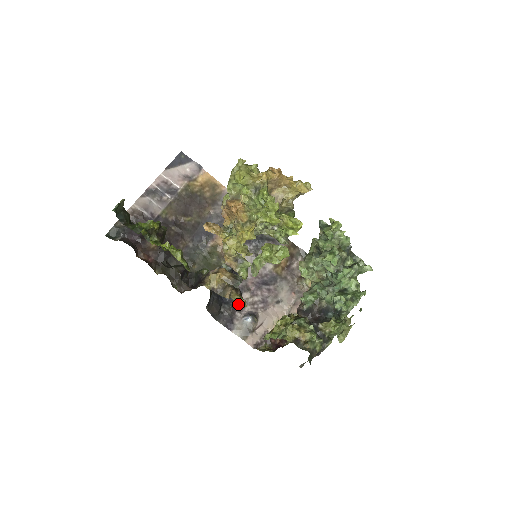
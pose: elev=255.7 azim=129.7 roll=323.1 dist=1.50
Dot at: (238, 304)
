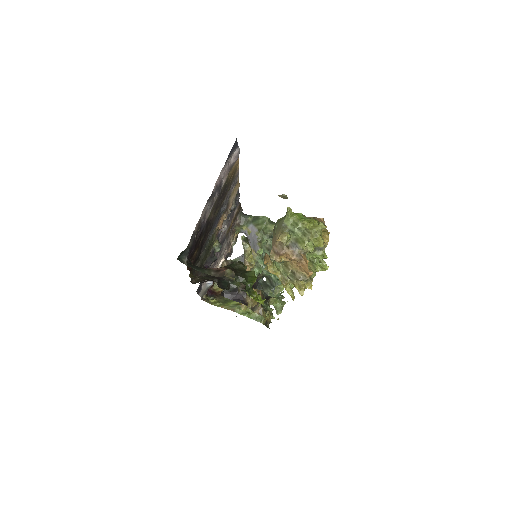
Dot at: occluded
